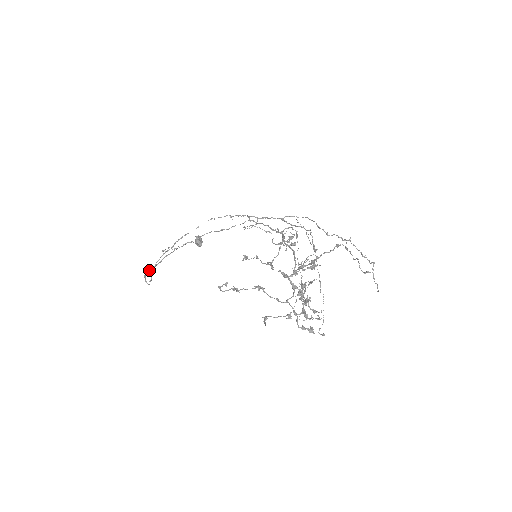
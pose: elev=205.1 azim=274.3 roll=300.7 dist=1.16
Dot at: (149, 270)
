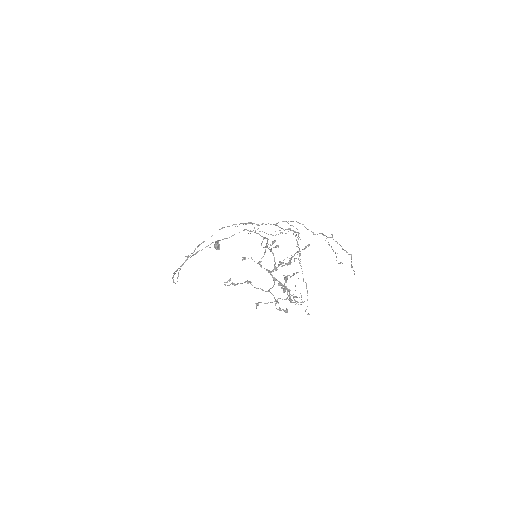
Dot at: (173, 273)
